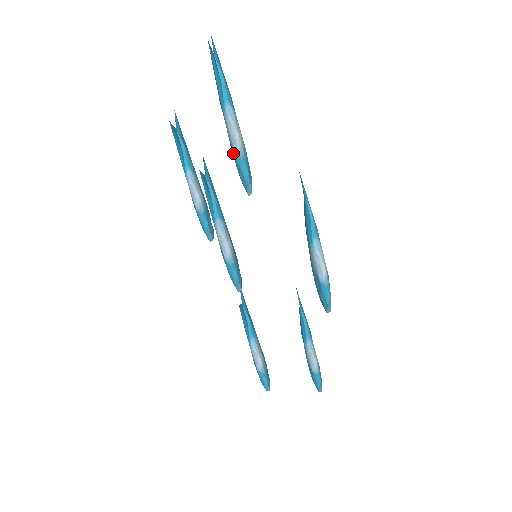
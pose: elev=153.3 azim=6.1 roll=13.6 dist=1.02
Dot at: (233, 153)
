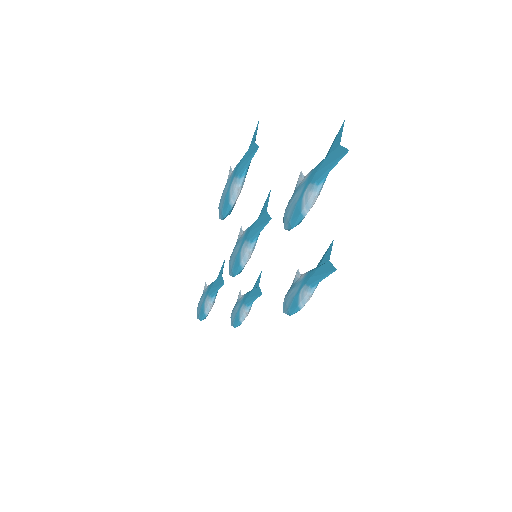
Dot at: (298, 207)
